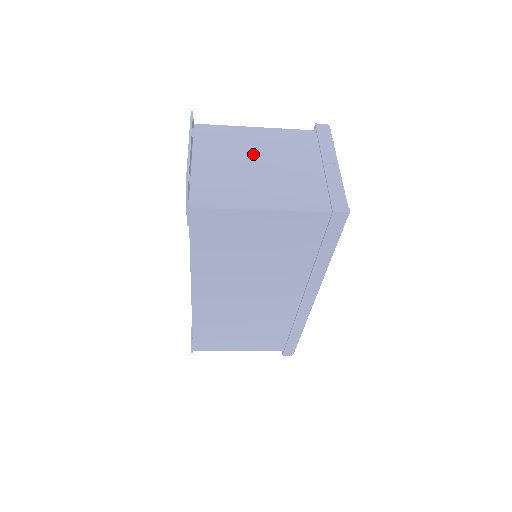
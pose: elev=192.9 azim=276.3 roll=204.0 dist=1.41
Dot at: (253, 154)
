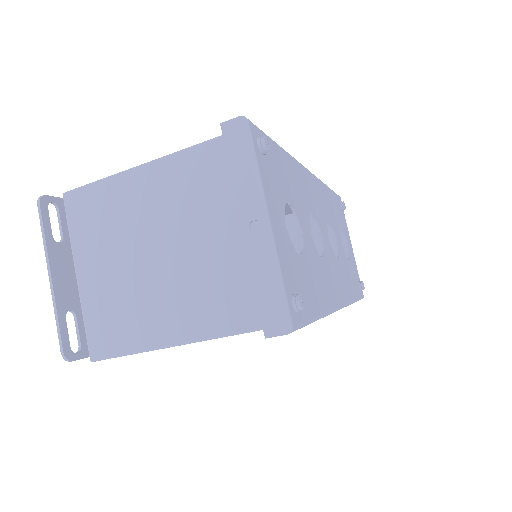
Dot at: (143, 234)
